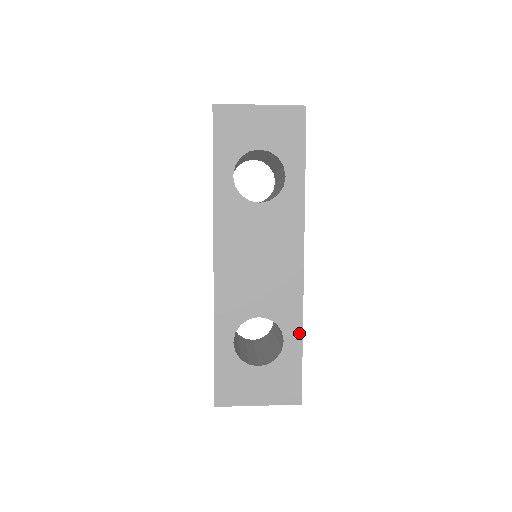
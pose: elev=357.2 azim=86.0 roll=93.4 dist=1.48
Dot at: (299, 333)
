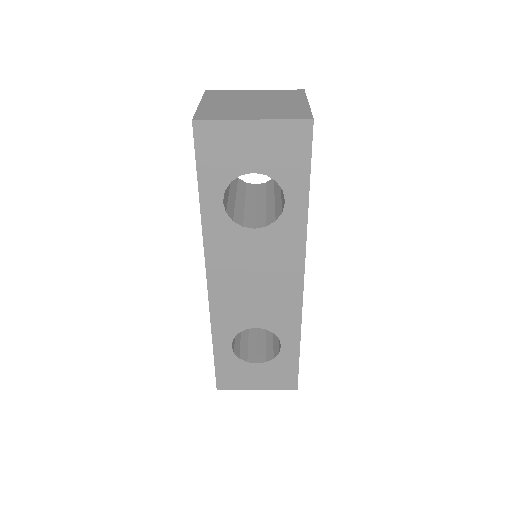
Dot at: (297, 340)
